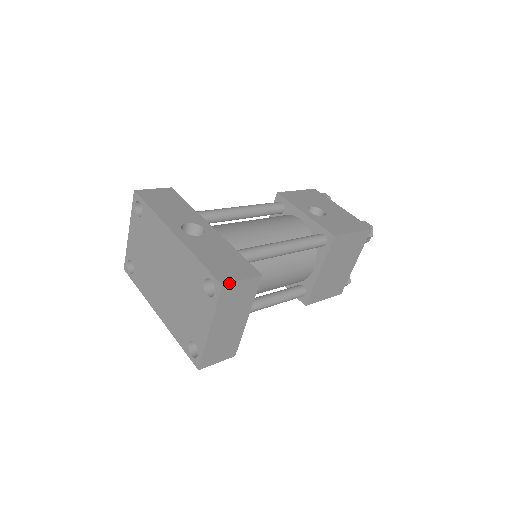
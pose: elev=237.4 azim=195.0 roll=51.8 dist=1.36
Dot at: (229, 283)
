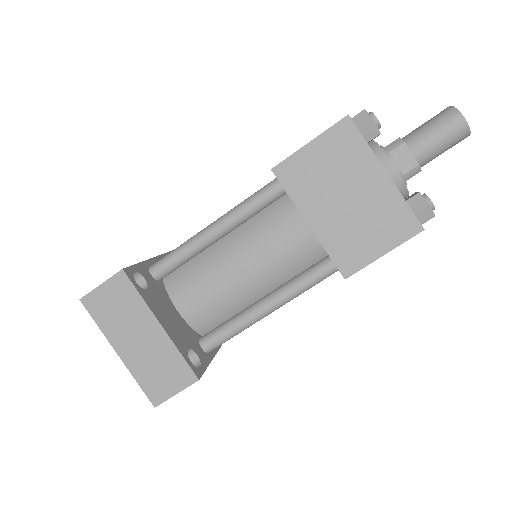
Dot at: (86, 294)
